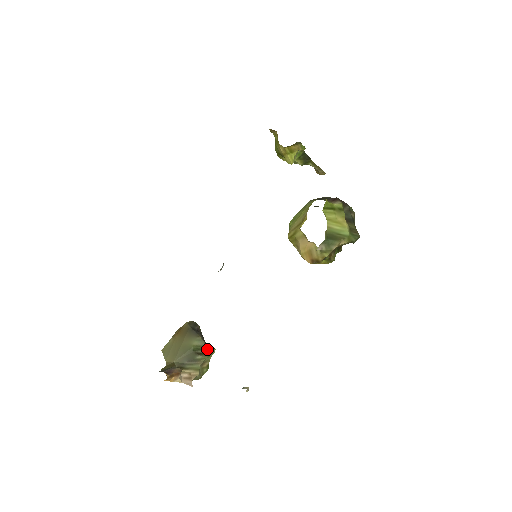
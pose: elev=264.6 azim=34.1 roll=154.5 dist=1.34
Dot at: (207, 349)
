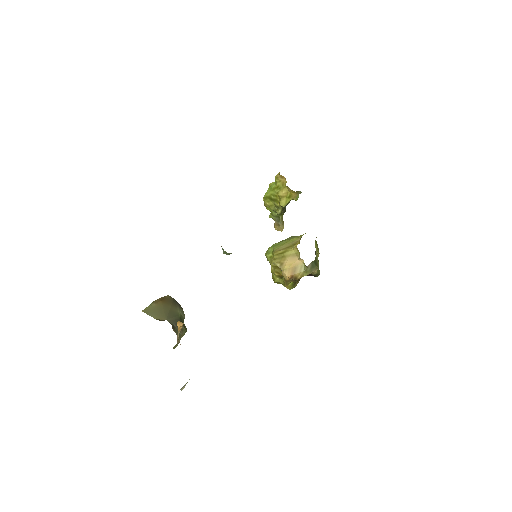
Dot at: (184, 325)
